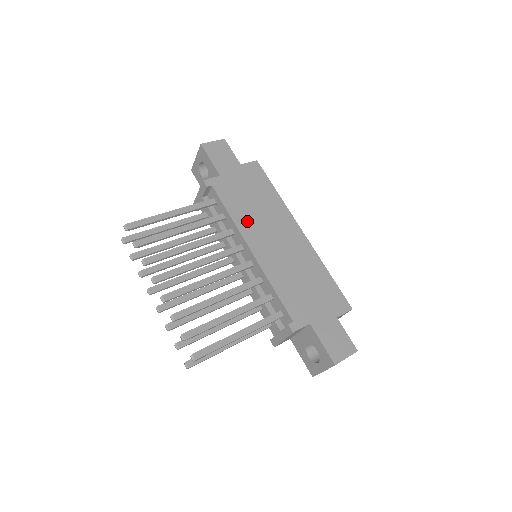
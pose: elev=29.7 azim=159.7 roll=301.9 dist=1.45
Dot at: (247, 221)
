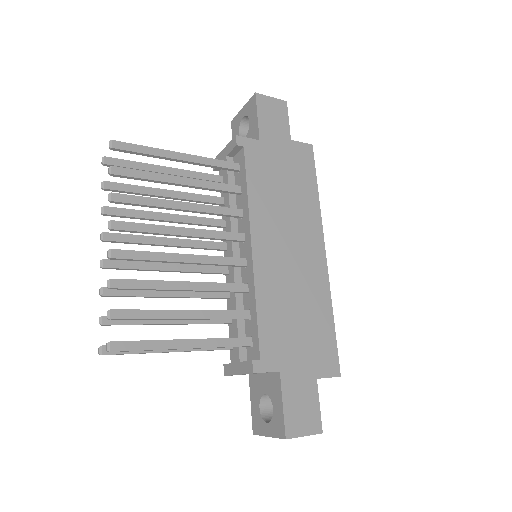
Dot at: (265, 209)
